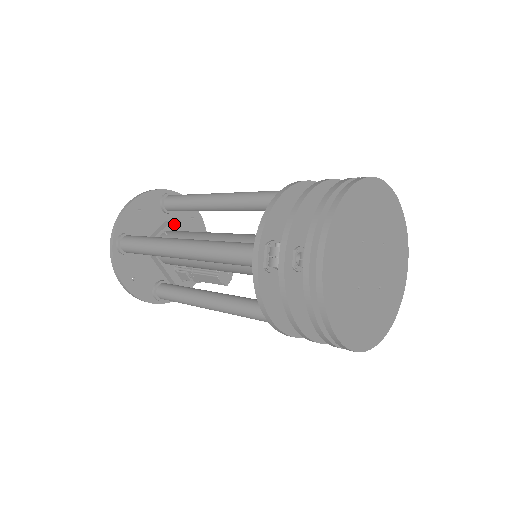
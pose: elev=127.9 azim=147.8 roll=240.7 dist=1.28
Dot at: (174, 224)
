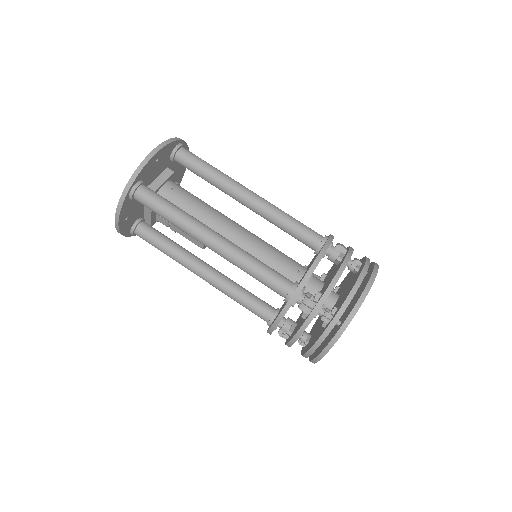
Dot at: occluded
